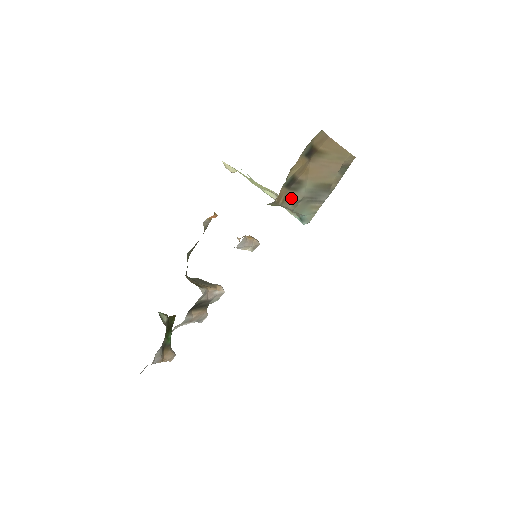
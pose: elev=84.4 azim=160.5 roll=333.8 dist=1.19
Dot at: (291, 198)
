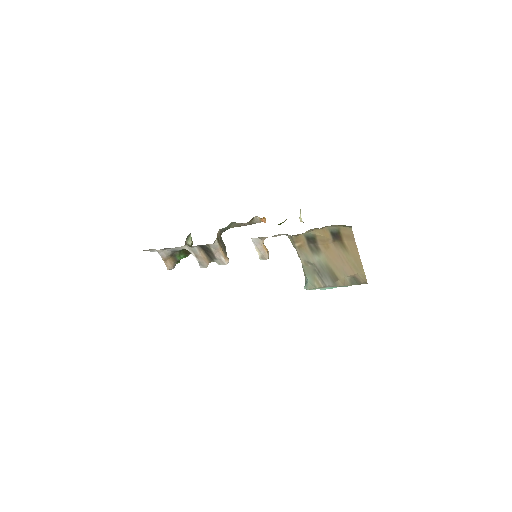
Dot at: (306, 253)
